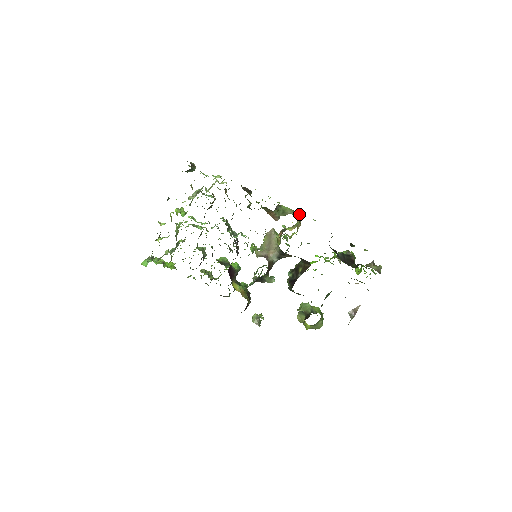
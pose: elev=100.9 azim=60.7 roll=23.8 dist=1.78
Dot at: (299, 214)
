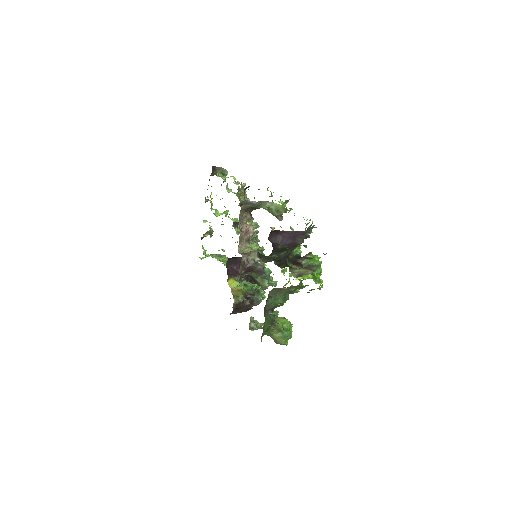
Dot at: occluded
